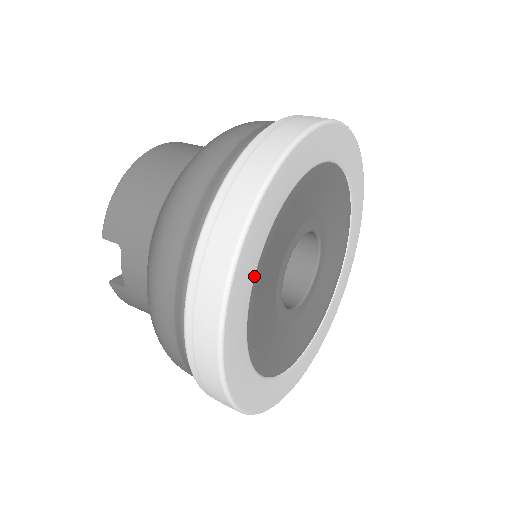
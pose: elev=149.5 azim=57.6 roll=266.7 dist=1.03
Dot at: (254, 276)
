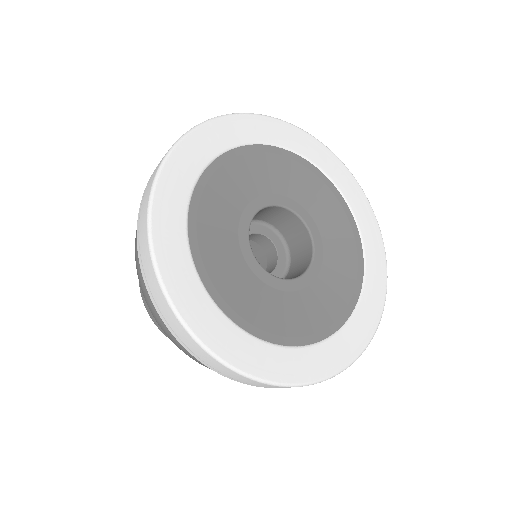
Dot at: (268, 143)
